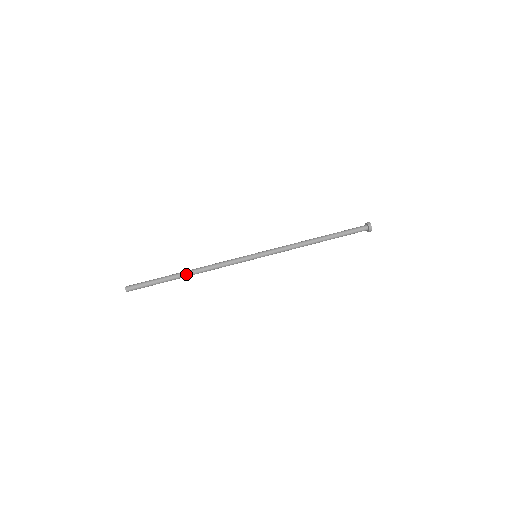
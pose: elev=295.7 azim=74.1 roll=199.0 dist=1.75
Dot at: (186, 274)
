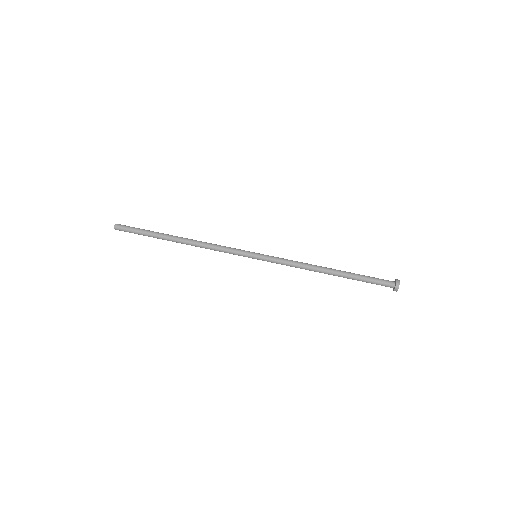
Dot at: (177, 240)
